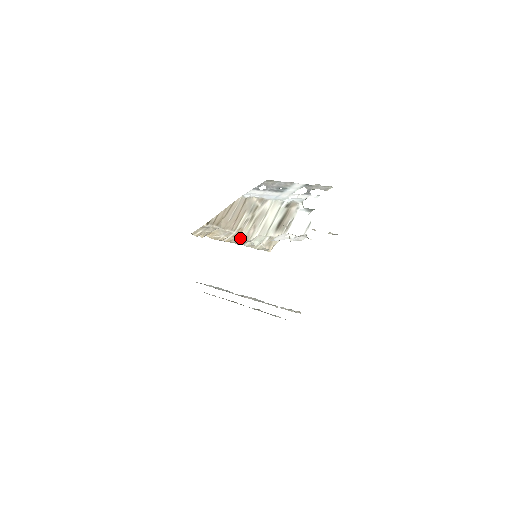
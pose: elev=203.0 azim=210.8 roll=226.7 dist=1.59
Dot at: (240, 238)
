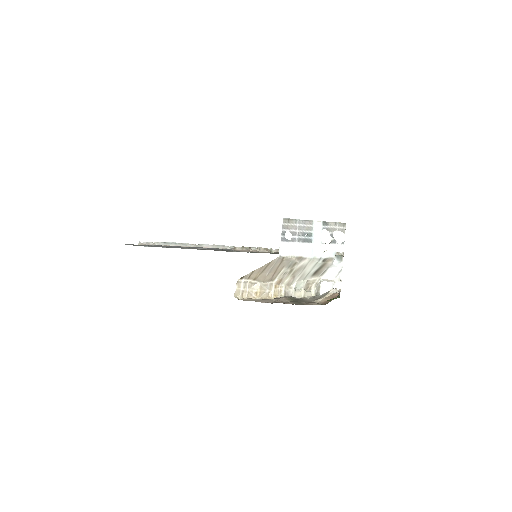
Dot at: (283, 288)
